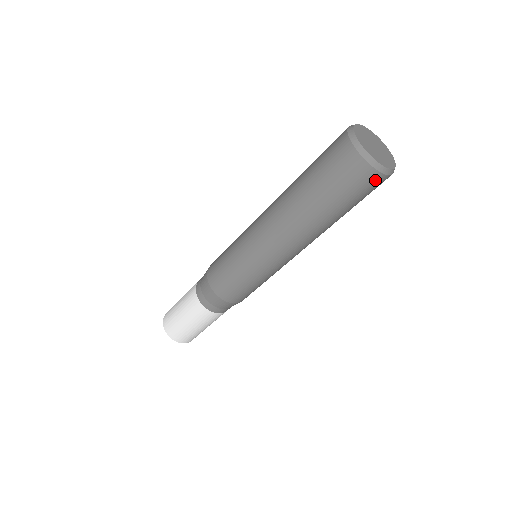
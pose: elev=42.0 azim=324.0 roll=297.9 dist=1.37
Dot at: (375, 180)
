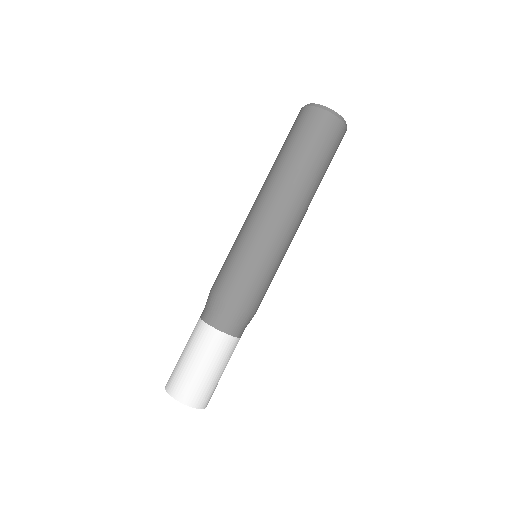
Dot at: (310, 114)
